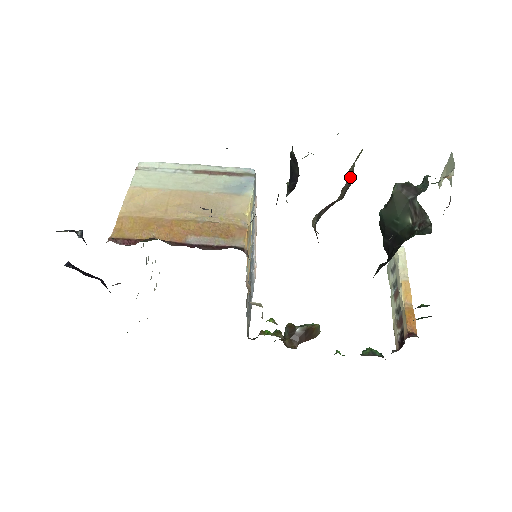
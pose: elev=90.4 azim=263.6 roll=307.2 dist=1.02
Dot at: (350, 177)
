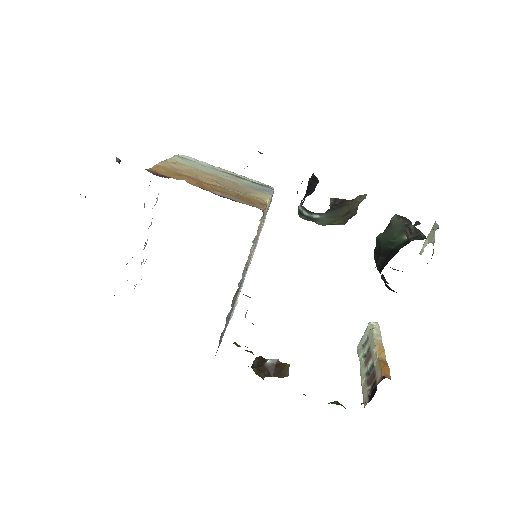
Dot at: (355, 207)
